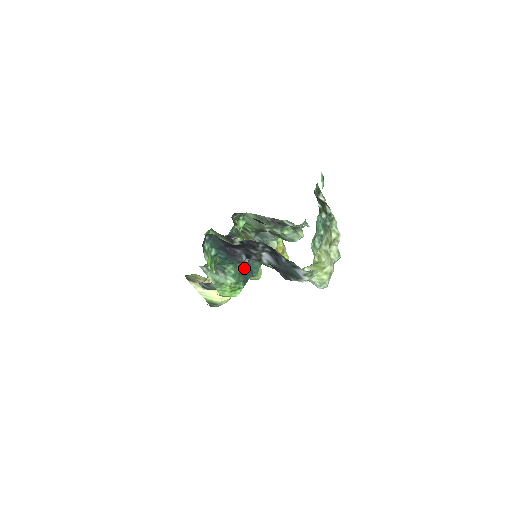
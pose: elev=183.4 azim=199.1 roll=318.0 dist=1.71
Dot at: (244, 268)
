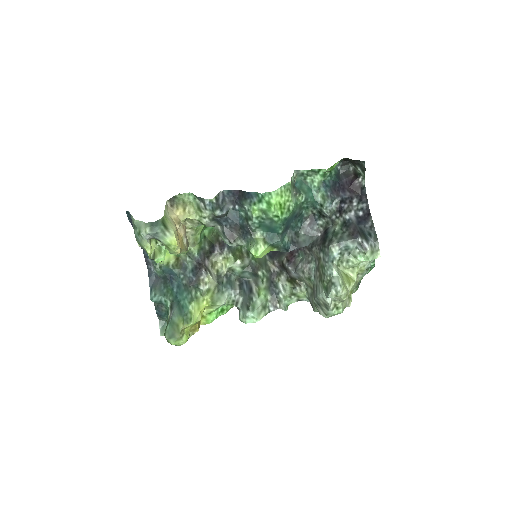
Dot at: (291, 220)
